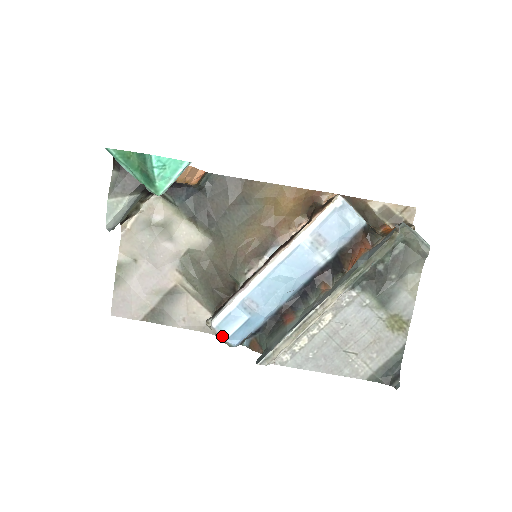
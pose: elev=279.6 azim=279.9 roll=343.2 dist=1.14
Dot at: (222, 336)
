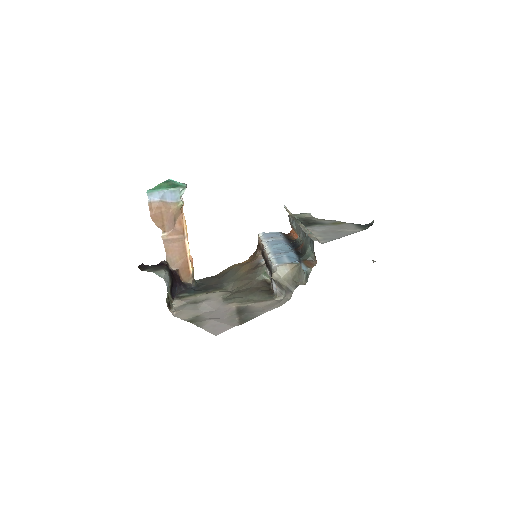
Dot at: (286, 263)
